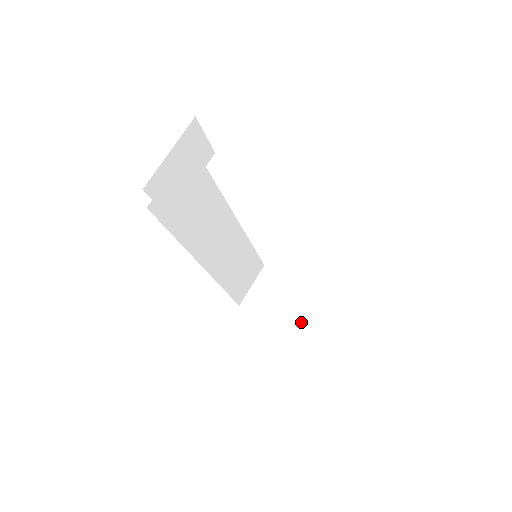
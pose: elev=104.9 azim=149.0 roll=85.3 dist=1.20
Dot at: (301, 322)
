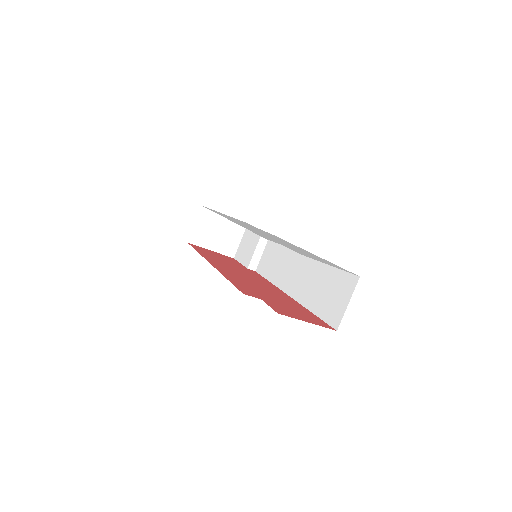
Dot at: (257, 265)
